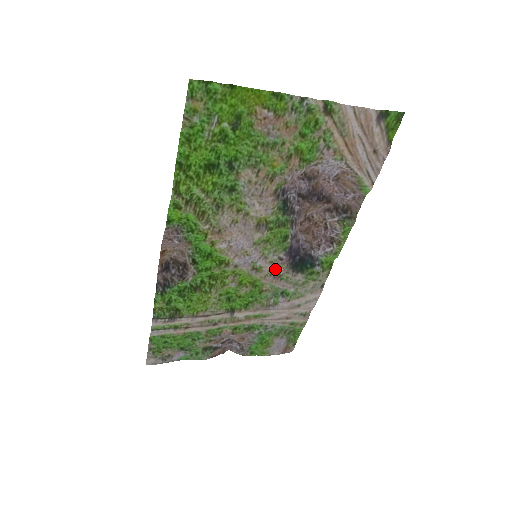
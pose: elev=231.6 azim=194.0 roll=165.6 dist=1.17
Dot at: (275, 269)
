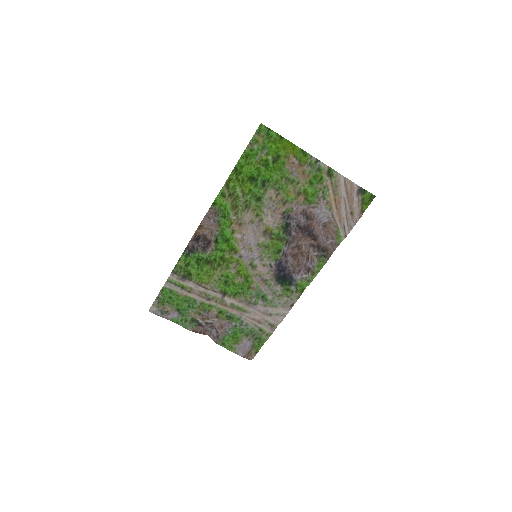
Dot at: (265, 273)
